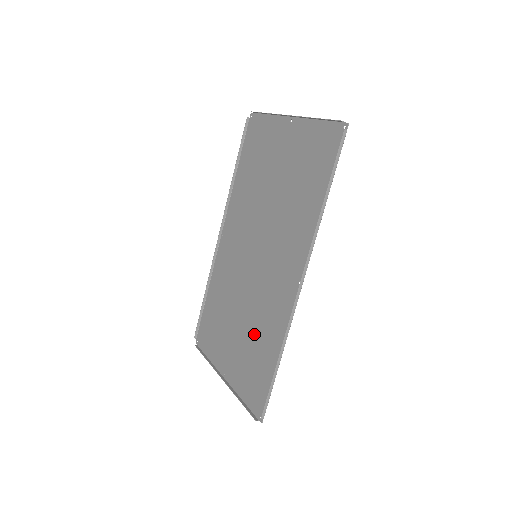
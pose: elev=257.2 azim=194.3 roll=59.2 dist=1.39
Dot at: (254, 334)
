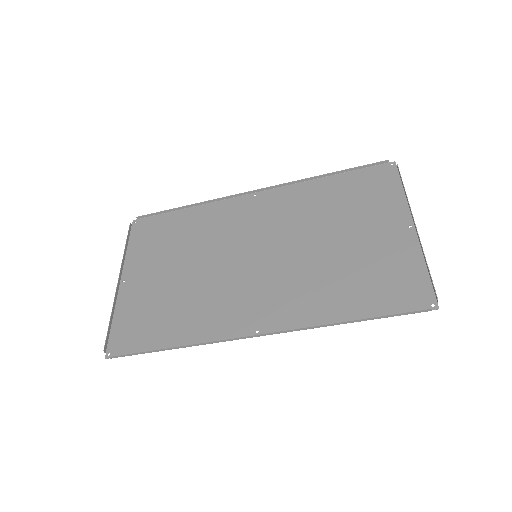
Dot at: (181, 299)
